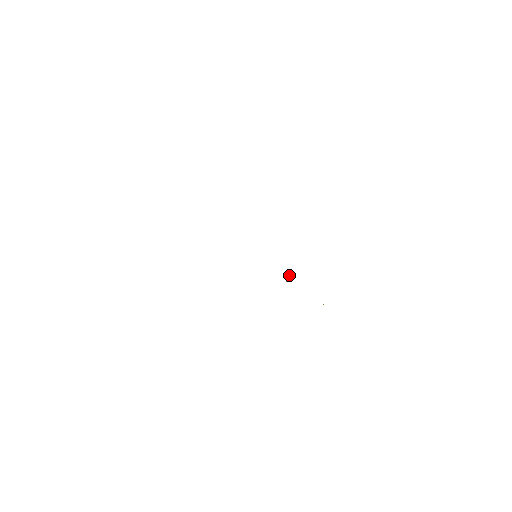
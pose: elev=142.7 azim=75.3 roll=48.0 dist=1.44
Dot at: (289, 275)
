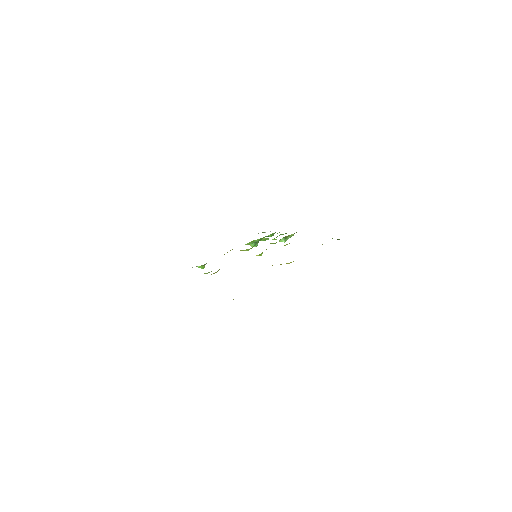
Dot at: occluded
